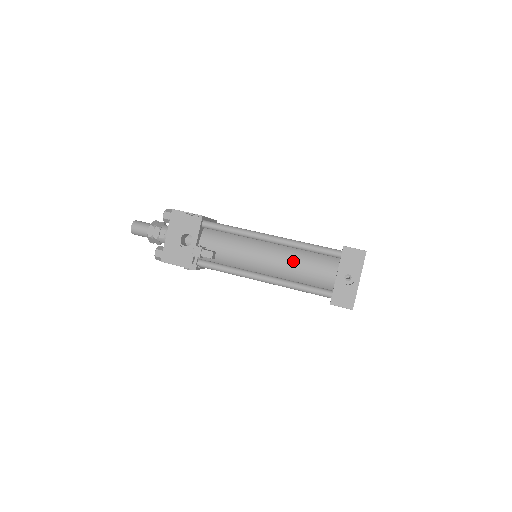
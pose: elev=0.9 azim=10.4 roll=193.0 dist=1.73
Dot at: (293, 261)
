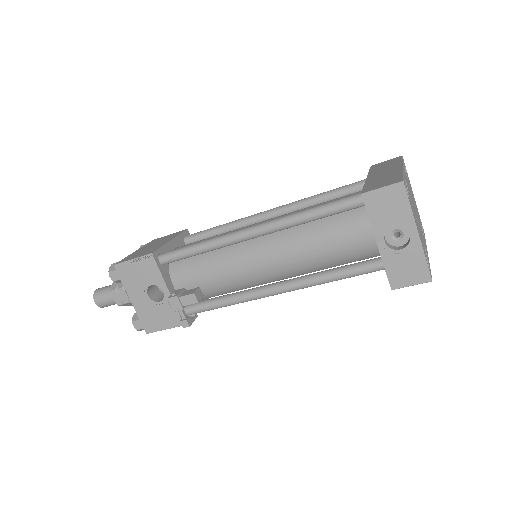
Dot at: (304, 245)
